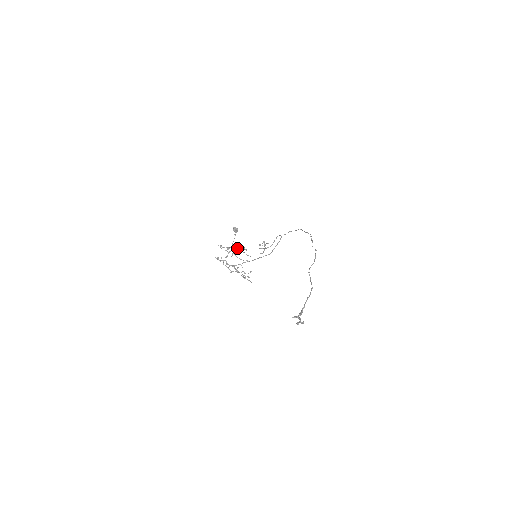
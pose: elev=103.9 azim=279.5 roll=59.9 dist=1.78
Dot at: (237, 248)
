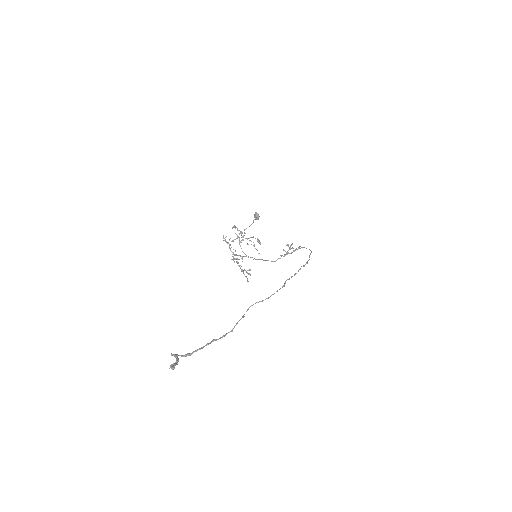
Dot at: occluded
